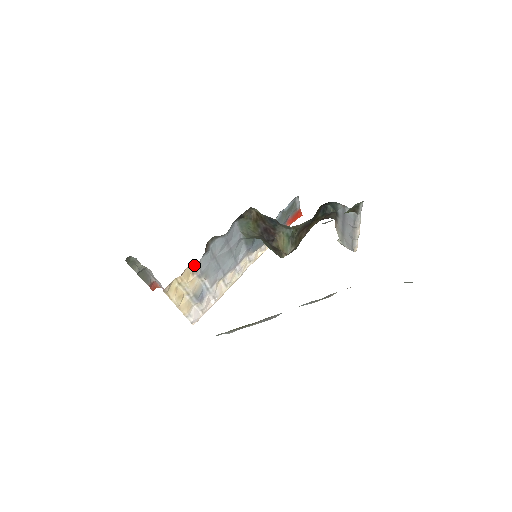
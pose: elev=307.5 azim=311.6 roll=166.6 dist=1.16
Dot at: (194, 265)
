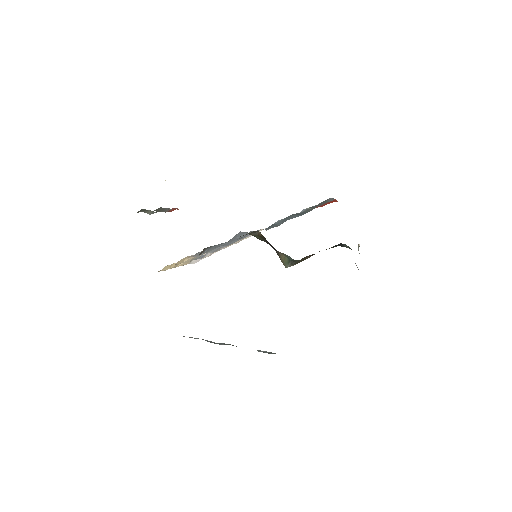
Dot at: occluded
